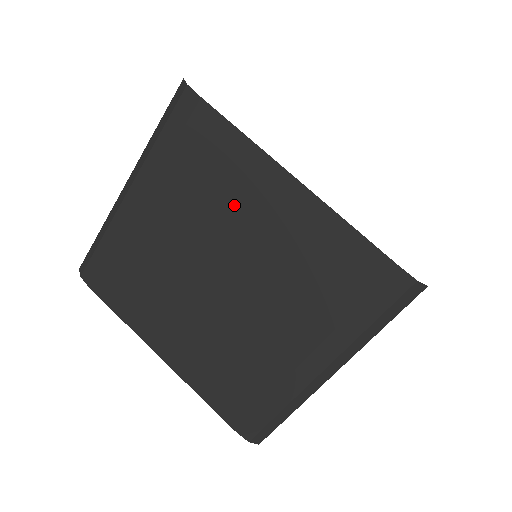
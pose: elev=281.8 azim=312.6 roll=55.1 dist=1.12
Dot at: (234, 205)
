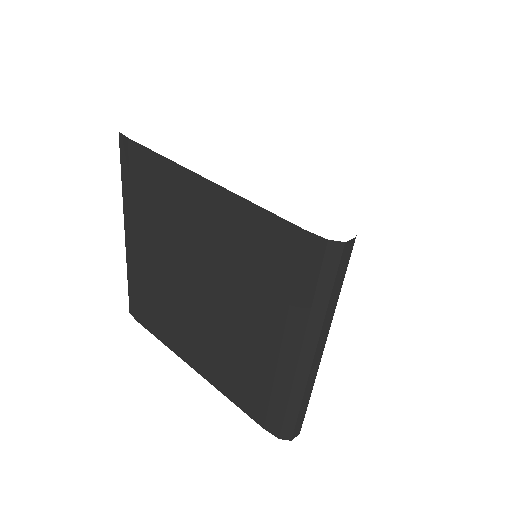
Dot at: (179, 219)
